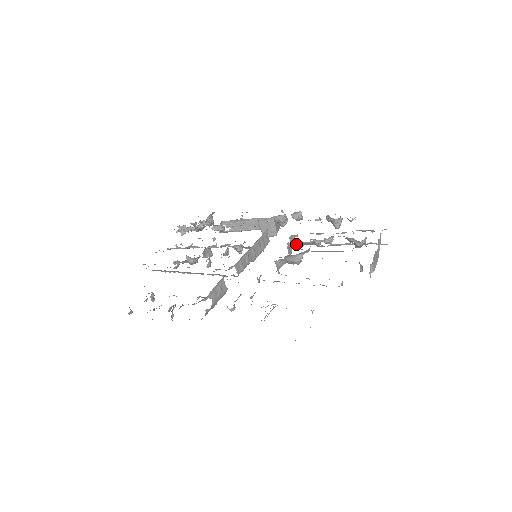
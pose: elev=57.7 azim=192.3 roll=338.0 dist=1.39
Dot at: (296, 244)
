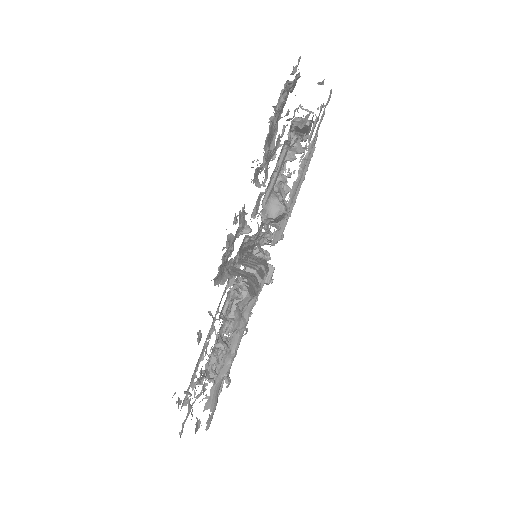
Dot at: occluded
